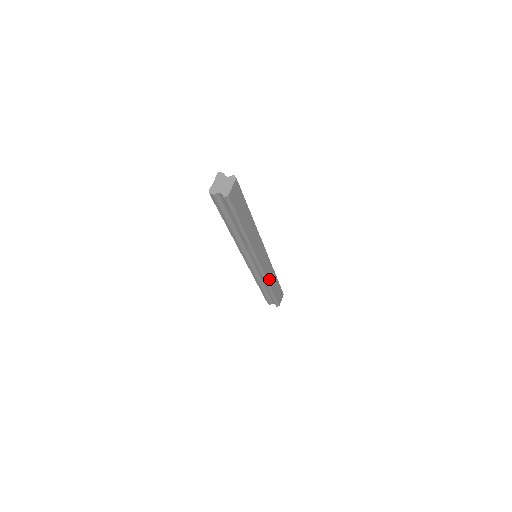
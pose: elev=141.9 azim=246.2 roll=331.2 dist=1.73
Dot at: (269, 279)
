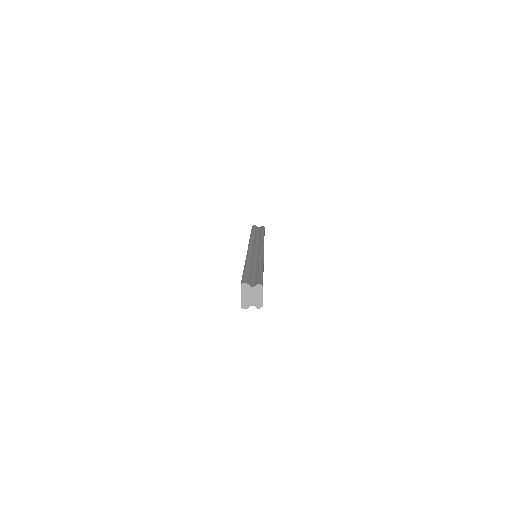
Dot at: occluded
